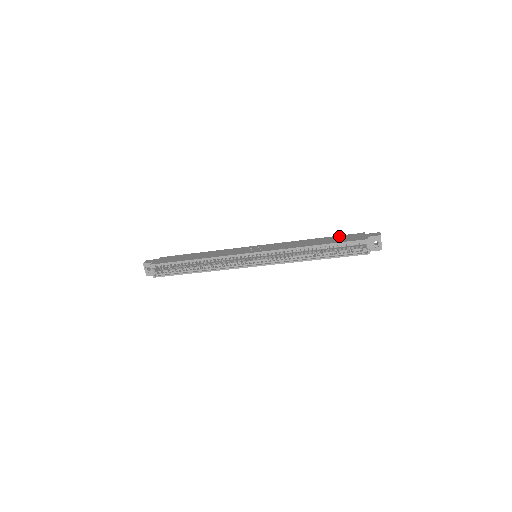
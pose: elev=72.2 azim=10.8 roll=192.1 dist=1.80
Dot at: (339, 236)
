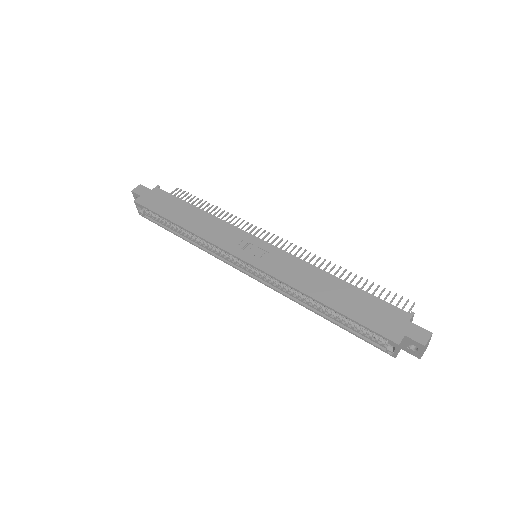
Dot at: (371, 298)
